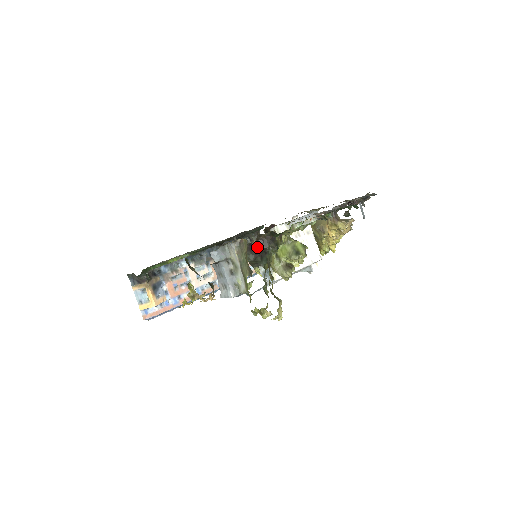
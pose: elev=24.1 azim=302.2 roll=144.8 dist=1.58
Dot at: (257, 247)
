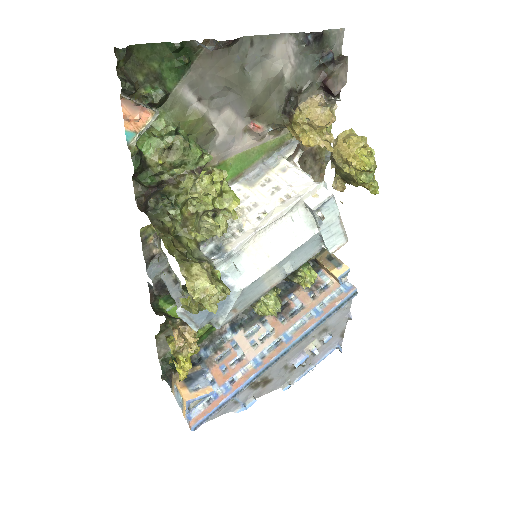
Dot at: occluded
